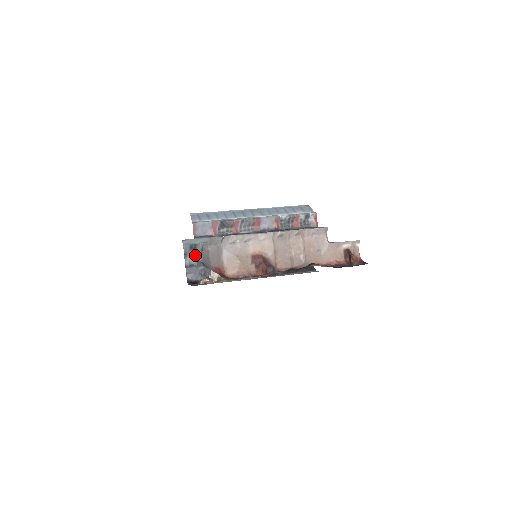
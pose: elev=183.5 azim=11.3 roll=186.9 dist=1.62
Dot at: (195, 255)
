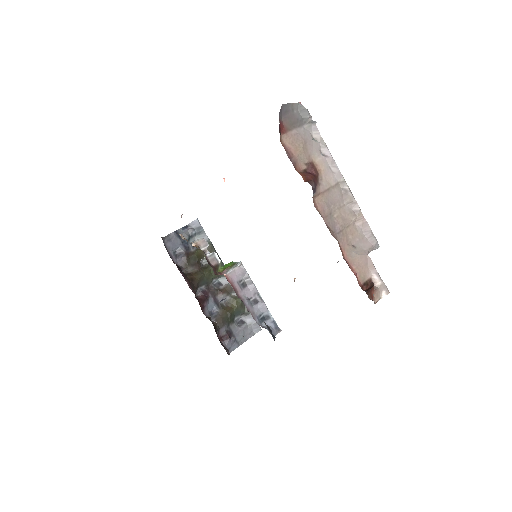
Dot at: (192, 237)
